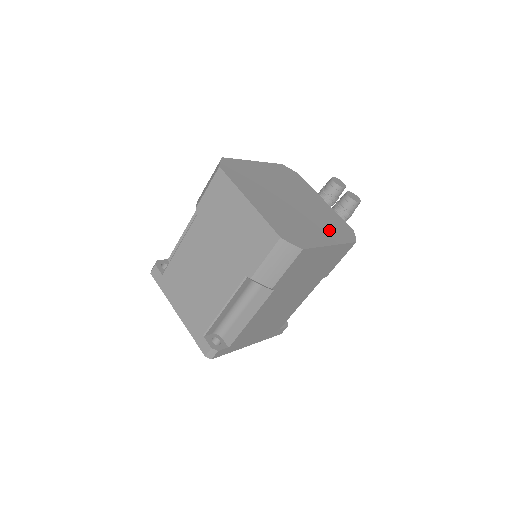
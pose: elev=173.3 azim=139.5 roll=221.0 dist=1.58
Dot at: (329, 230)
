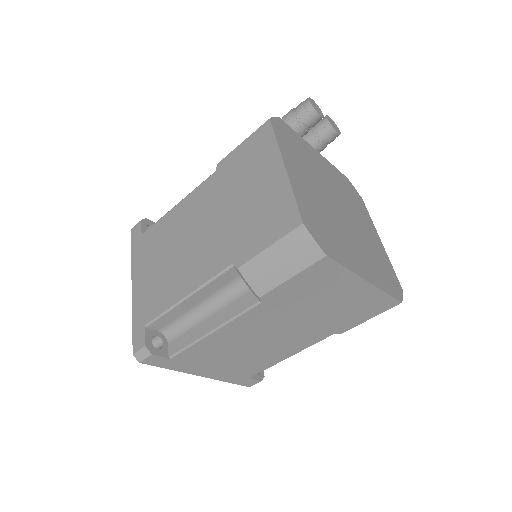
Dot at: (362, 215)
